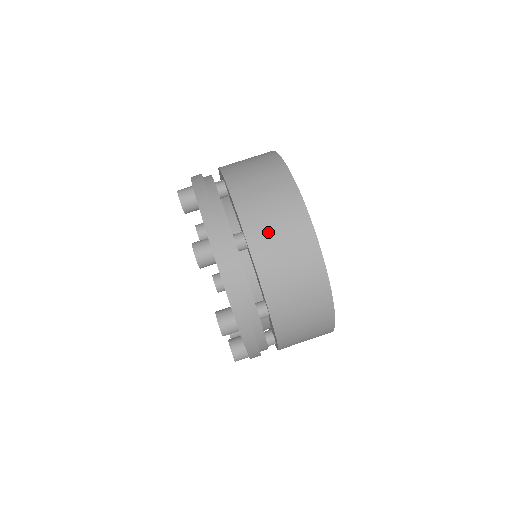
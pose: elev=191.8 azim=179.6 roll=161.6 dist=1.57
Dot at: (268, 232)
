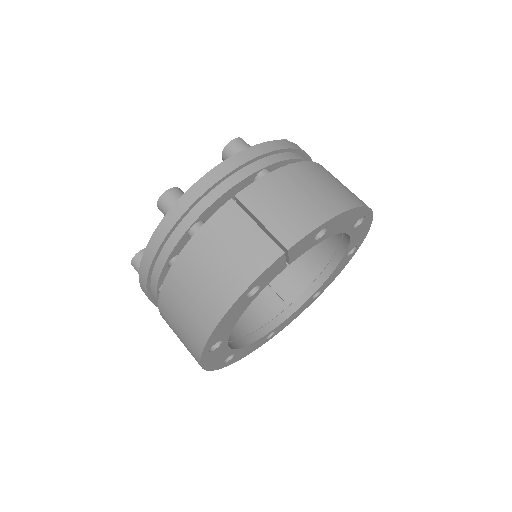
Dot at: (172, 322)
